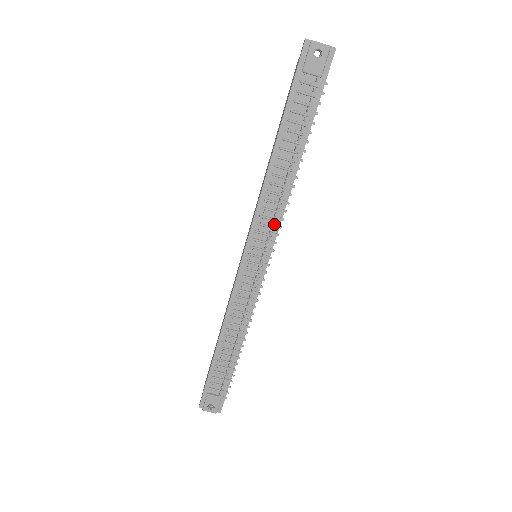
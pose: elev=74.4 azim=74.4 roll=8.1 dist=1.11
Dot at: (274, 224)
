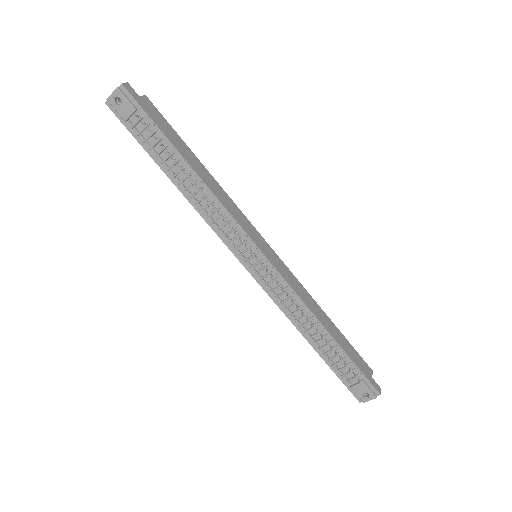
Dot at: (229, 226)
